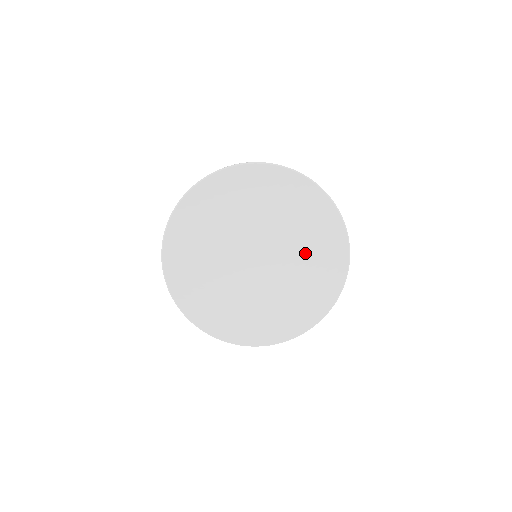
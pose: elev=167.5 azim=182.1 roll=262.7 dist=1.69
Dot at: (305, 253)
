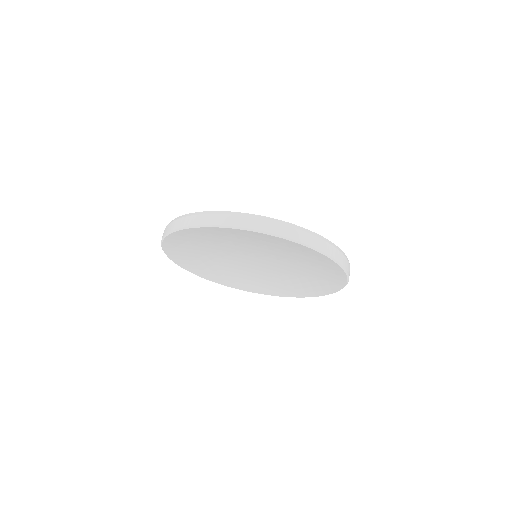
Dot at: (301, 275)
